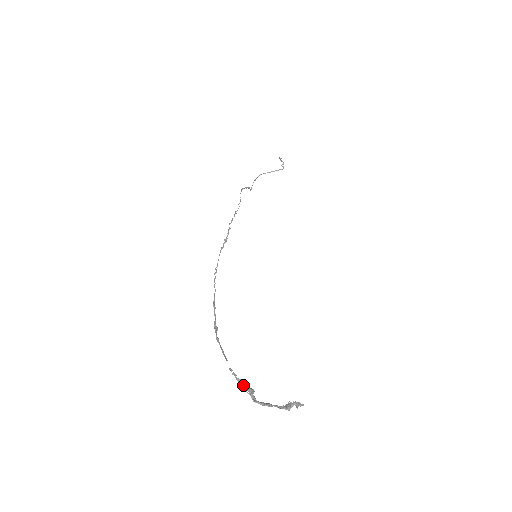
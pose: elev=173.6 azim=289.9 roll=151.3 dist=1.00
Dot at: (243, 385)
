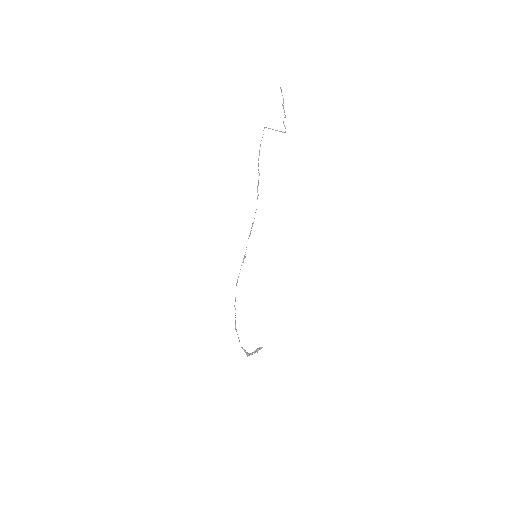
Dot at: (245, 351)
